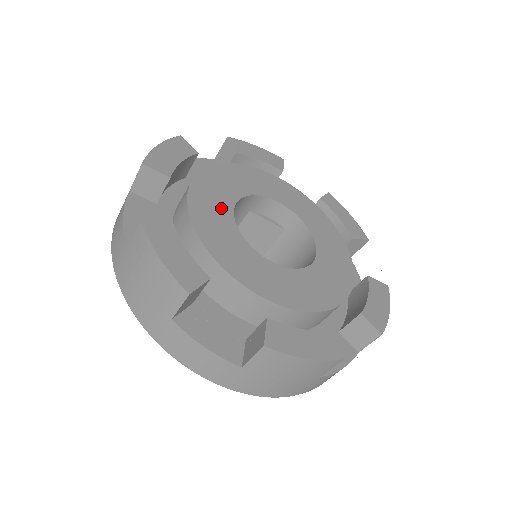
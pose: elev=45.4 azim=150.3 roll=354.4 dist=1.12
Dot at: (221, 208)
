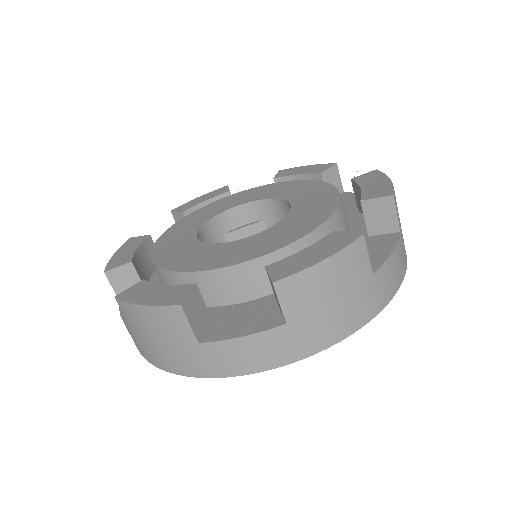
Dot at: (185, 244)
